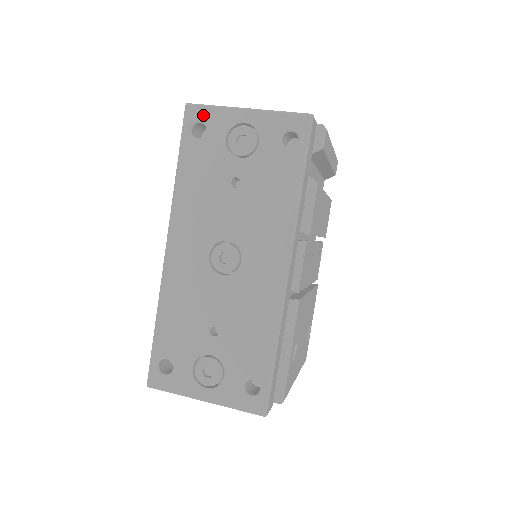
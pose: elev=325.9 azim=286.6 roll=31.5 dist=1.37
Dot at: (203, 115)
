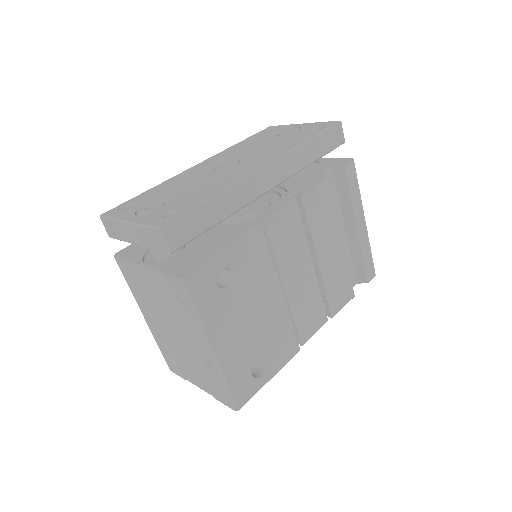
Dot at: (275, 127)
